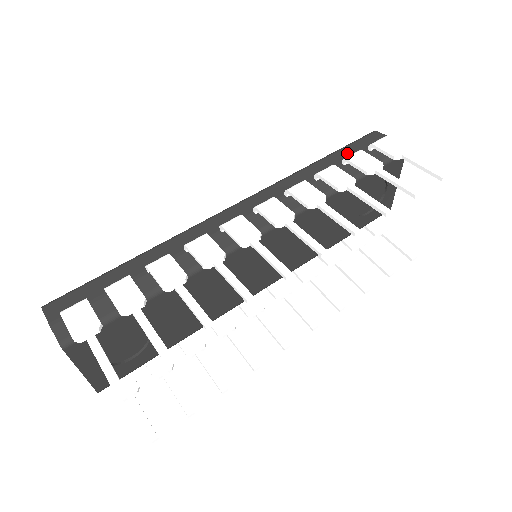
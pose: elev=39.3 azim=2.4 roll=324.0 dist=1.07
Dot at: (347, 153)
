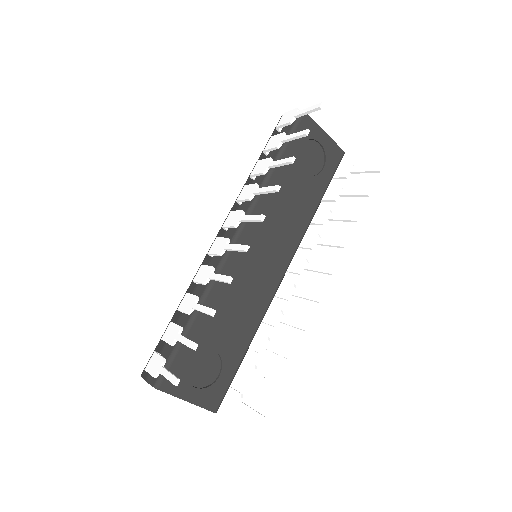
Dot at: occluded
